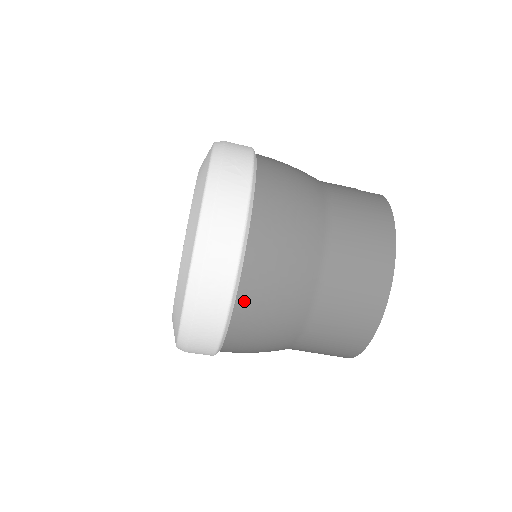
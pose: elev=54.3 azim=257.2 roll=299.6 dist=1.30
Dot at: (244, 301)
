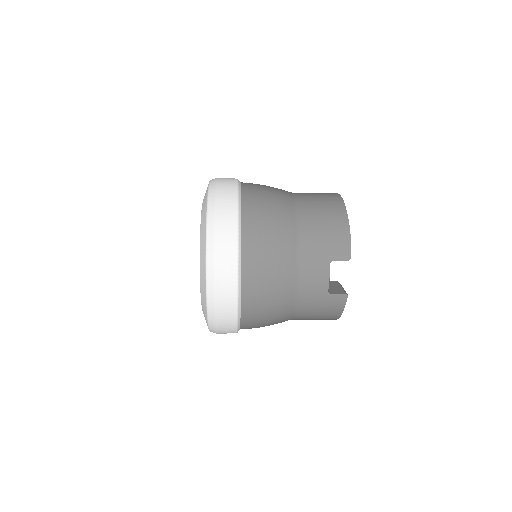
Dot at: occluded
